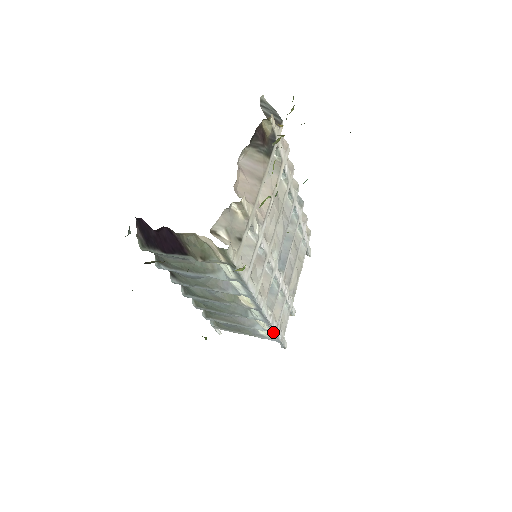
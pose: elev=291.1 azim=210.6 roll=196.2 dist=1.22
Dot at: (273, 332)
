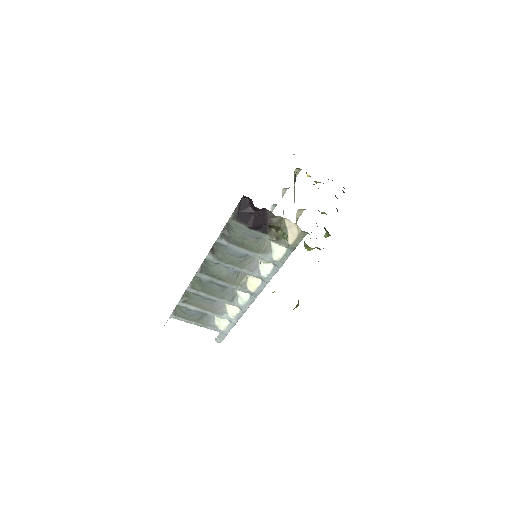
Dot at: (235, 321)
